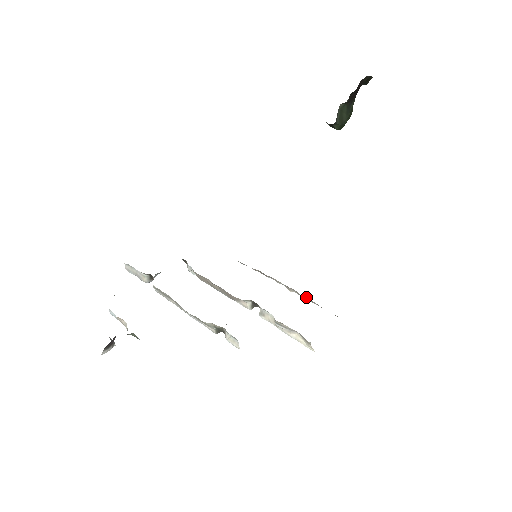
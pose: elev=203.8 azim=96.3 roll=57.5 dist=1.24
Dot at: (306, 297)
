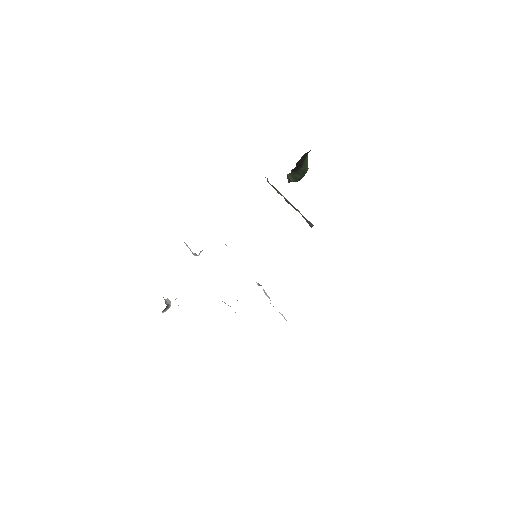
Dot at: occluded
